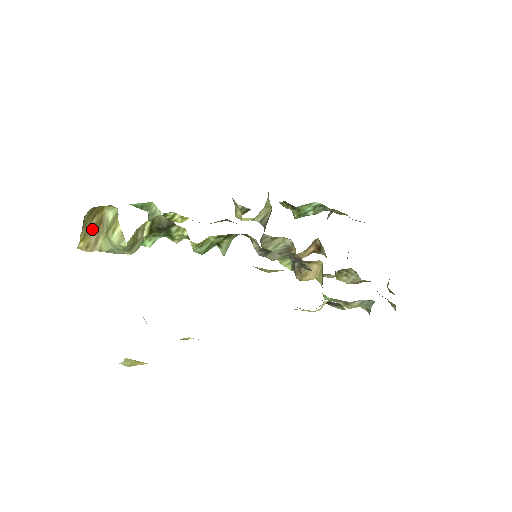
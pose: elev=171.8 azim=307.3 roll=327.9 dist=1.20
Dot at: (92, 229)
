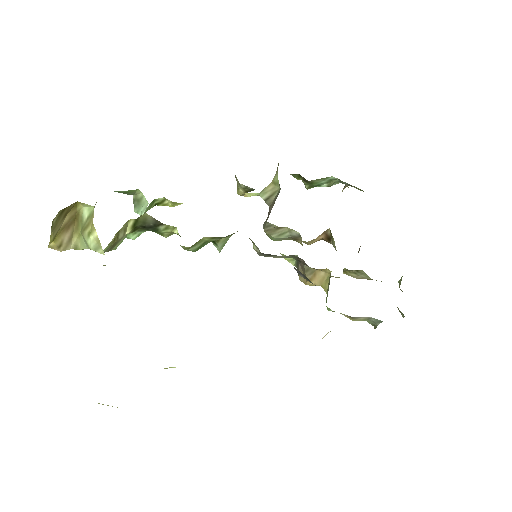
Dot at: (64, 227)
